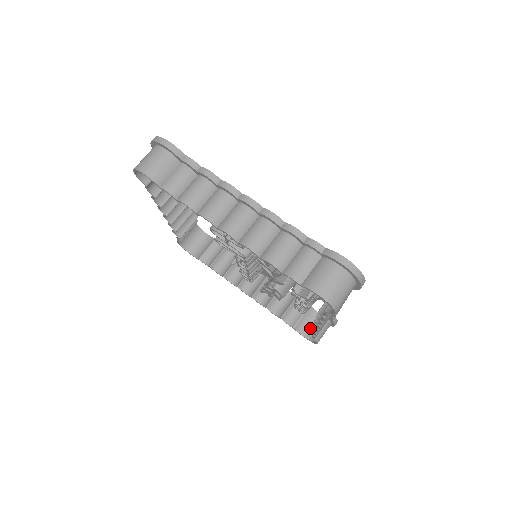
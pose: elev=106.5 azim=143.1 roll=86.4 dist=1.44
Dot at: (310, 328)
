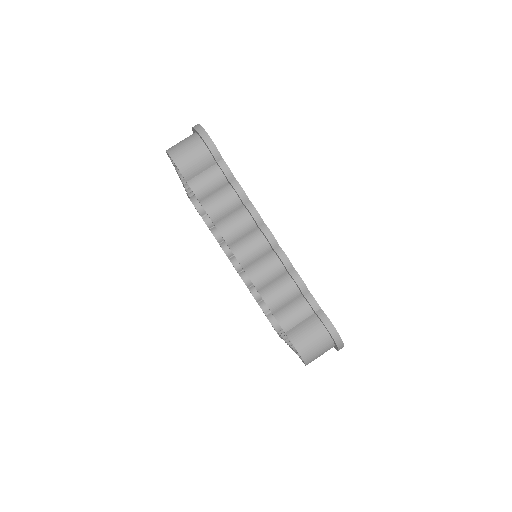
Dot at: occluded
